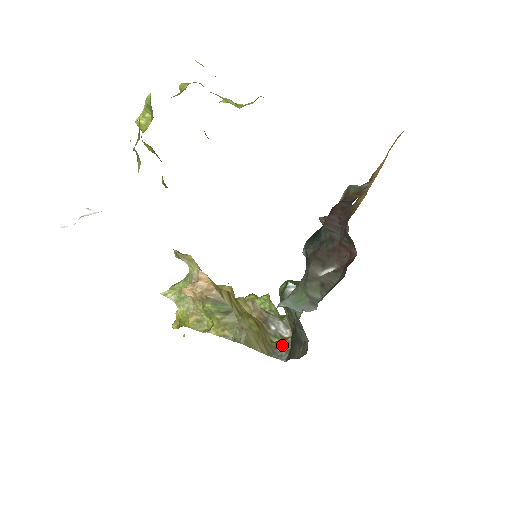
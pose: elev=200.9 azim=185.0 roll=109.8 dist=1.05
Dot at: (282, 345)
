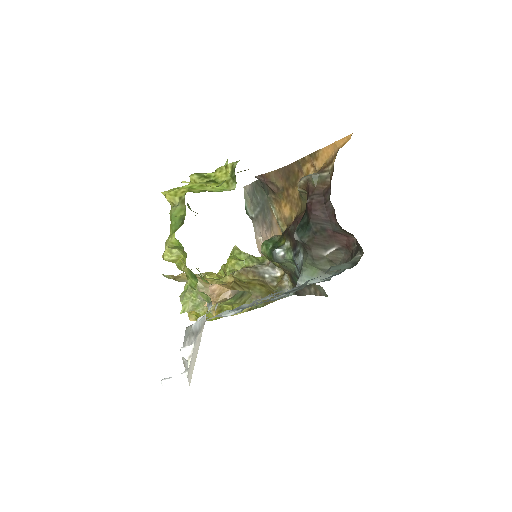
Dot at: (284, 285)
